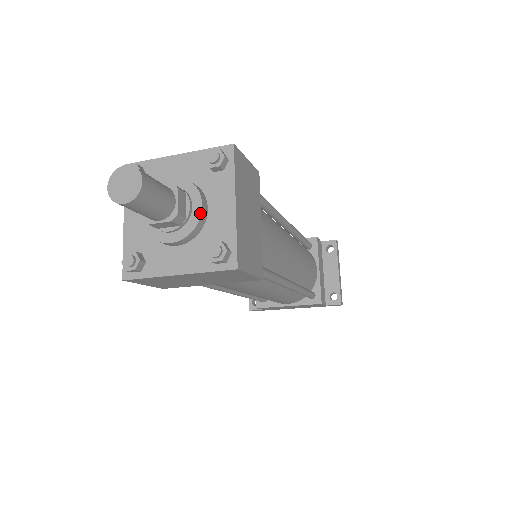
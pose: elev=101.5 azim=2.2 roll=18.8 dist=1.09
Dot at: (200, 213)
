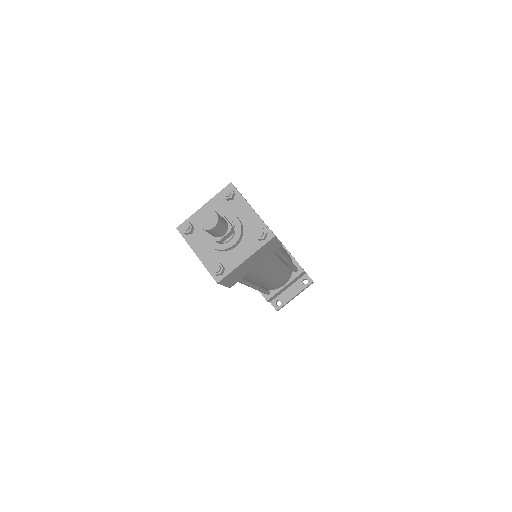
Dot at: (229, 247)
